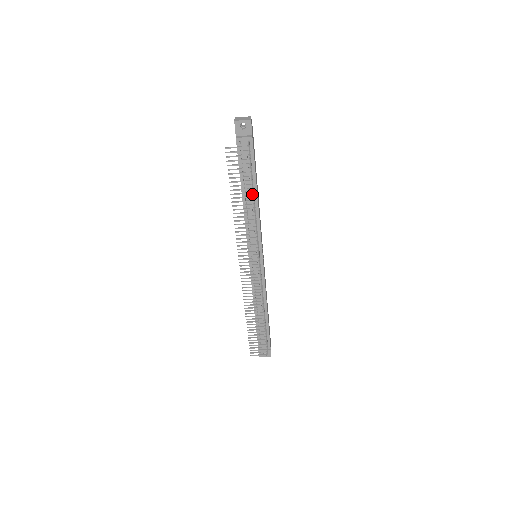
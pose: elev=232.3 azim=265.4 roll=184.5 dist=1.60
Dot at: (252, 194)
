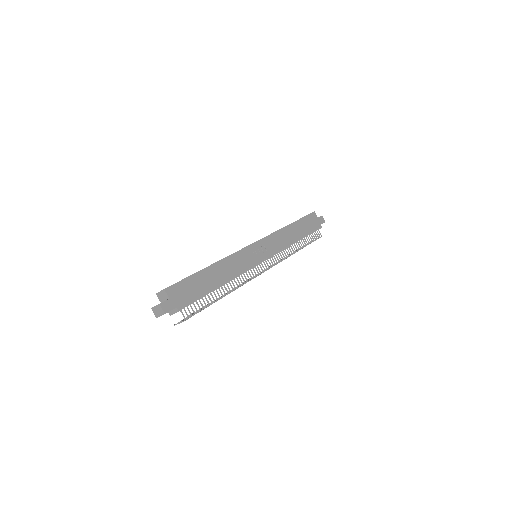
Dot at: (216, 287)
